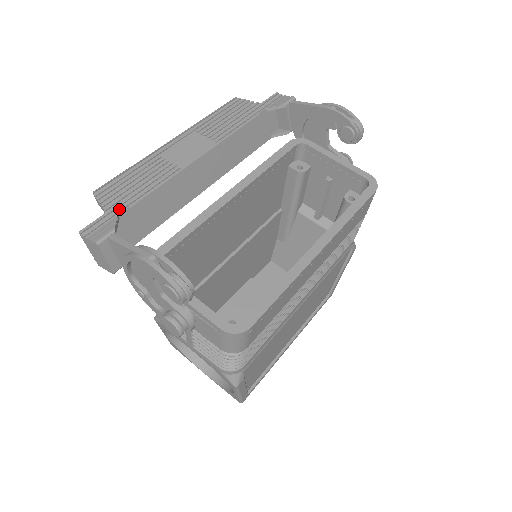
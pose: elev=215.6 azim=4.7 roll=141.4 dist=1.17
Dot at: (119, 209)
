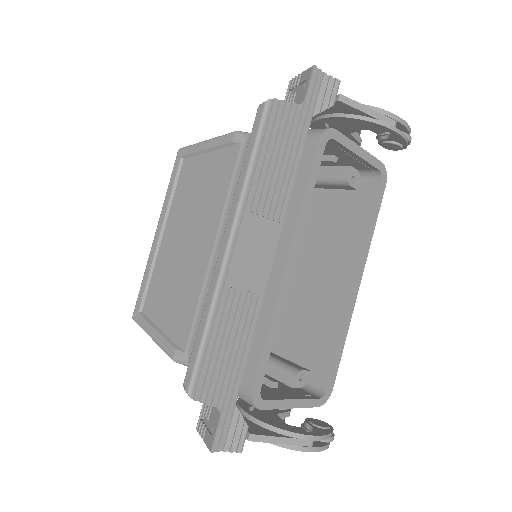
Dot at: (233, 397)
